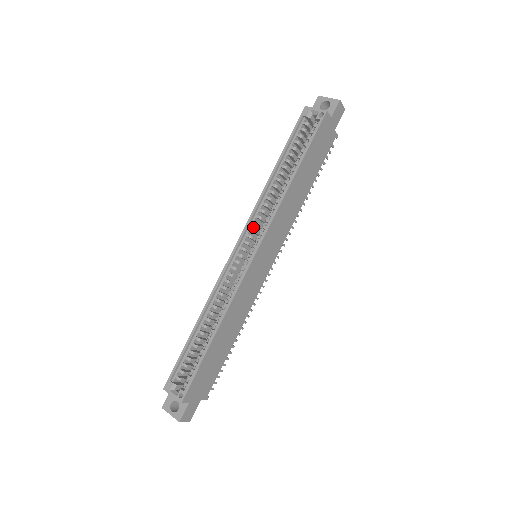
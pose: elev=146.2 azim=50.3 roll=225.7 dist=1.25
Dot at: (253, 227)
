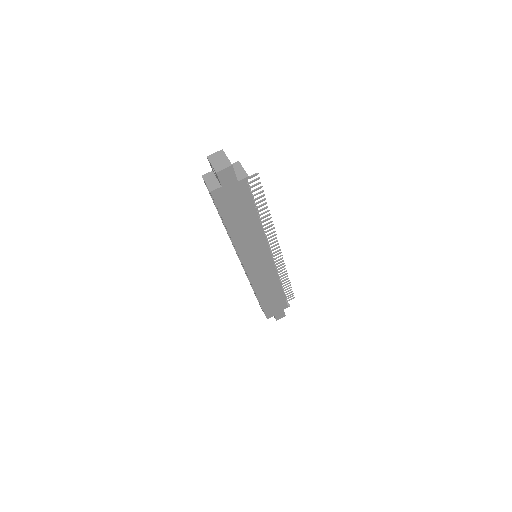
Dot at: occluded
